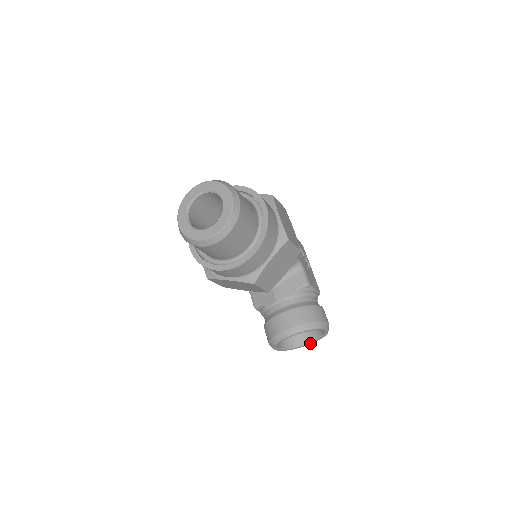
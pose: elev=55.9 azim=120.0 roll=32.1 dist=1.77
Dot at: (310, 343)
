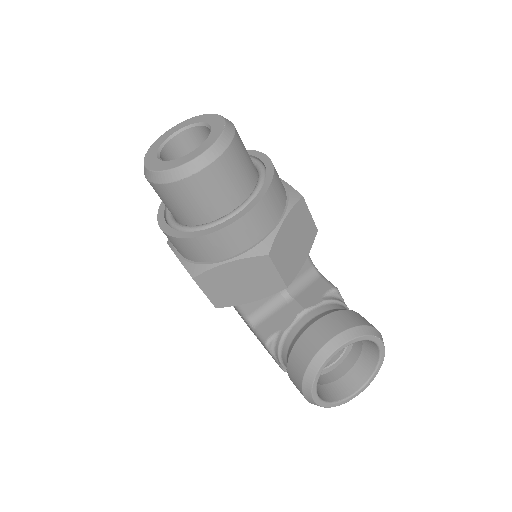
Dot at: (360, 390)
